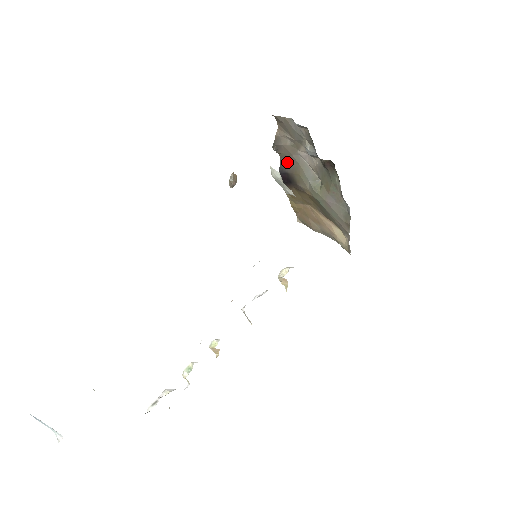
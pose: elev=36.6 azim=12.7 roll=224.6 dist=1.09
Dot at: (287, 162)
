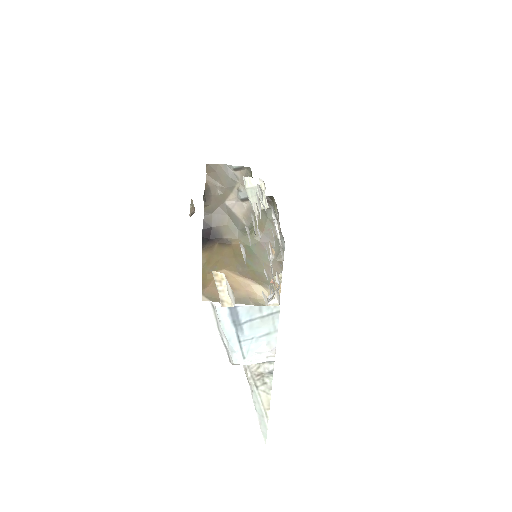
Dot at: (212, 216)
